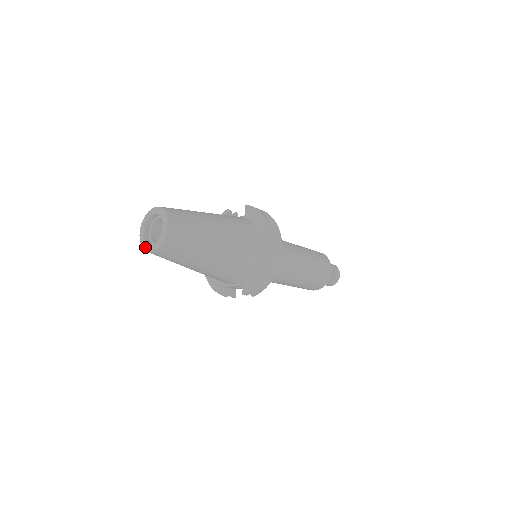
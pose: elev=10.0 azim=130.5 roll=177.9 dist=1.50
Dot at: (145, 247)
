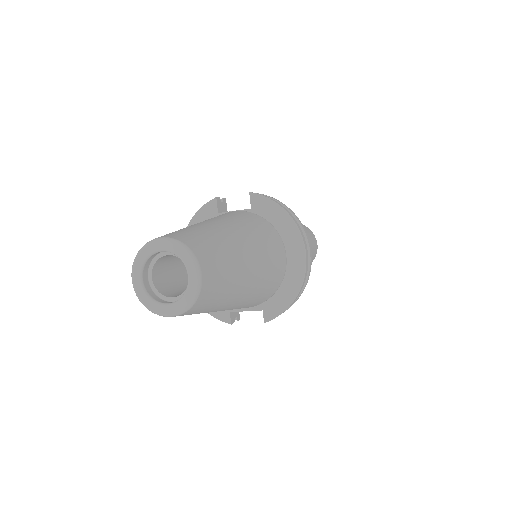
Dot at: (153, 308)
